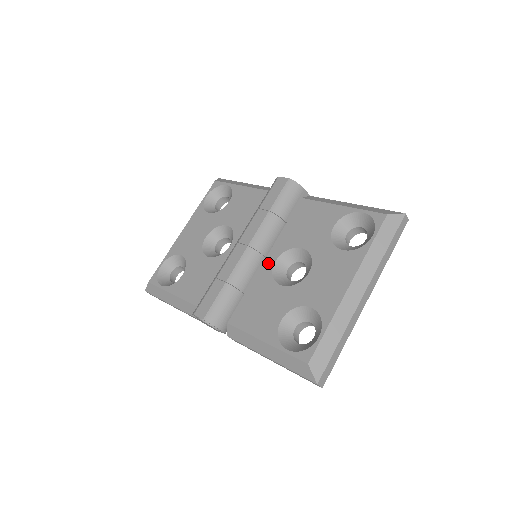
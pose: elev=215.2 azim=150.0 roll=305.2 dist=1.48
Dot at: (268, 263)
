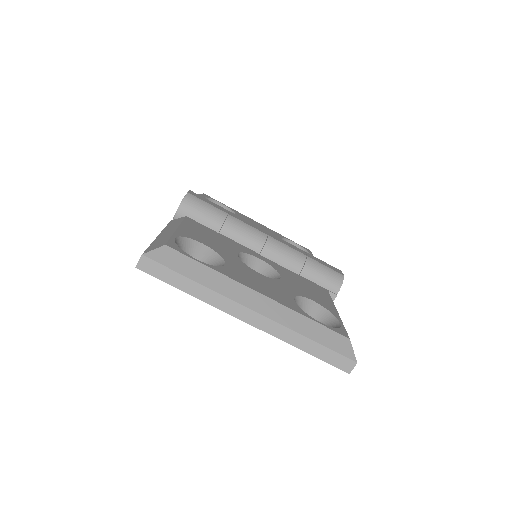
Dot at: (255, 254)
